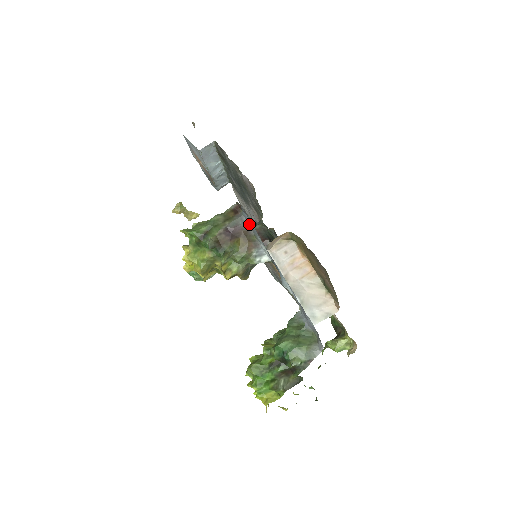
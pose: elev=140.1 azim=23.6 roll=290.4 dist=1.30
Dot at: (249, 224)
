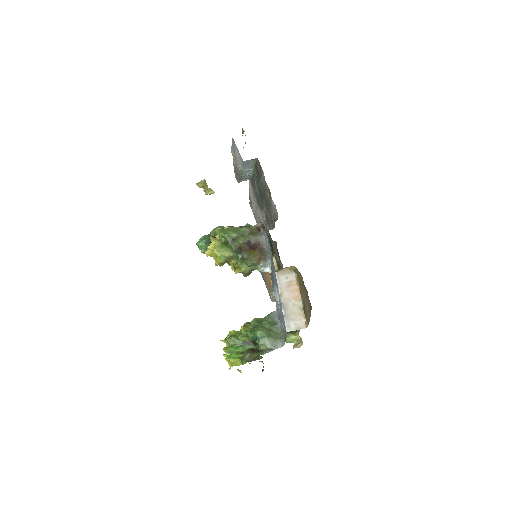
Dot at: (266, 244)
